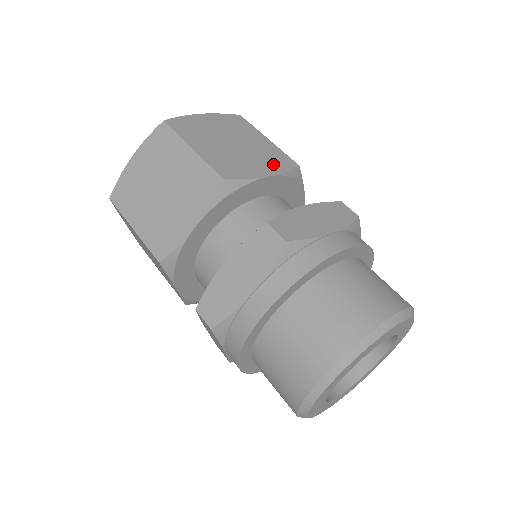
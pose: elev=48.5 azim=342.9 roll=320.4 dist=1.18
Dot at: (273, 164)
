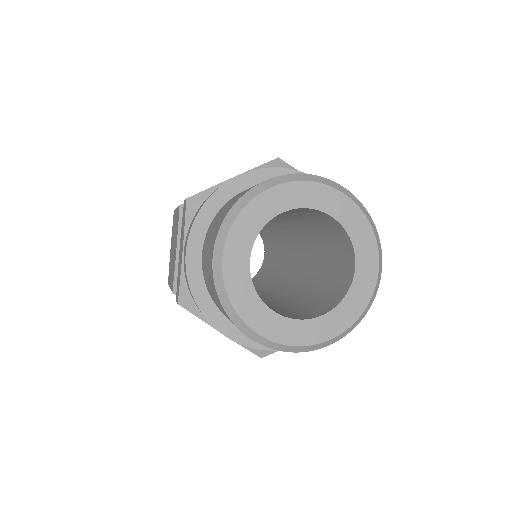
Dot at: occluded
